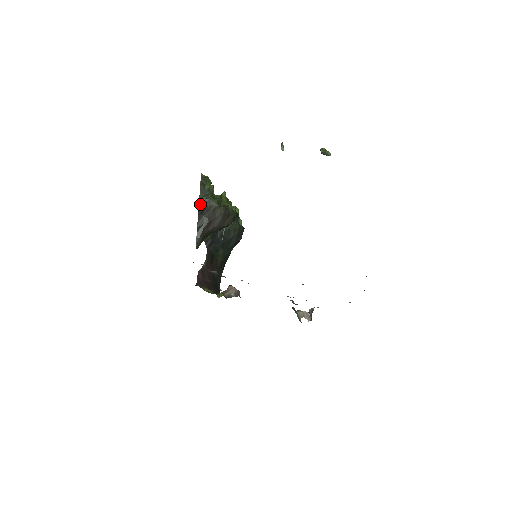
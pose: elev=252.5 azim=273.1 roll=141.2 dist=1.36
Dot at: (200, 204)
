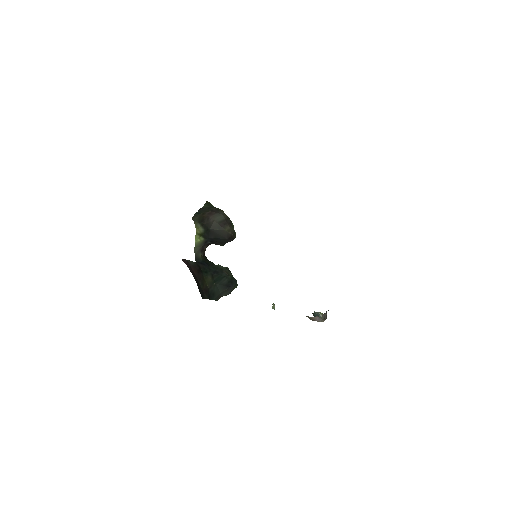
Dot at: (204, 207)
